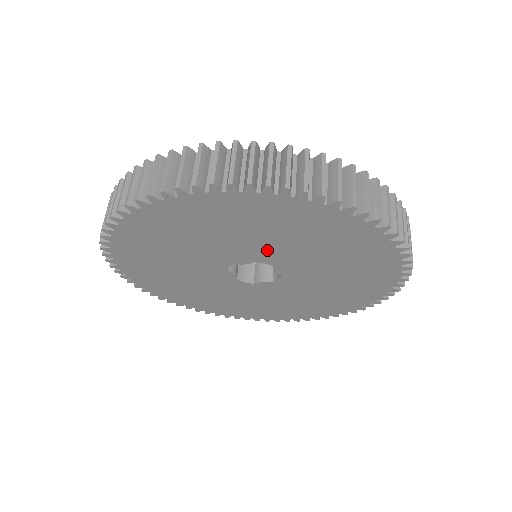
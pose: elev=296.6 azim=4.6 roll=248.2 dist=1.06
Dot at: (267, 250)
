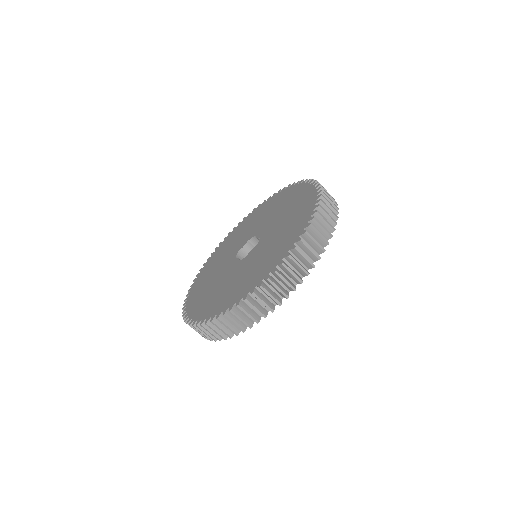
Dot at: occluded
